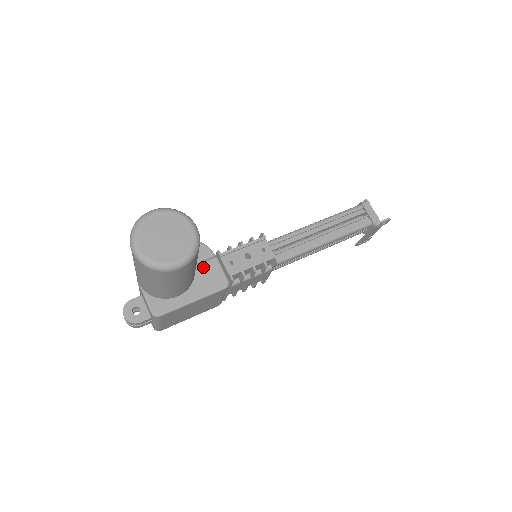
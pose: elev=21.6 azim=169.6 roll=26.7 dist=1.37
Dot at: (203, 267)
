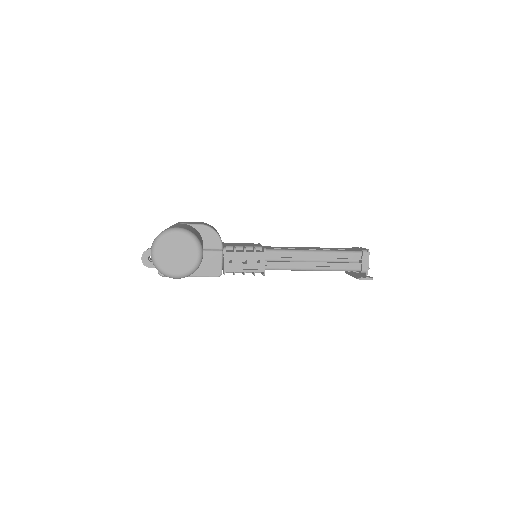
Dot at: (209, 255)
